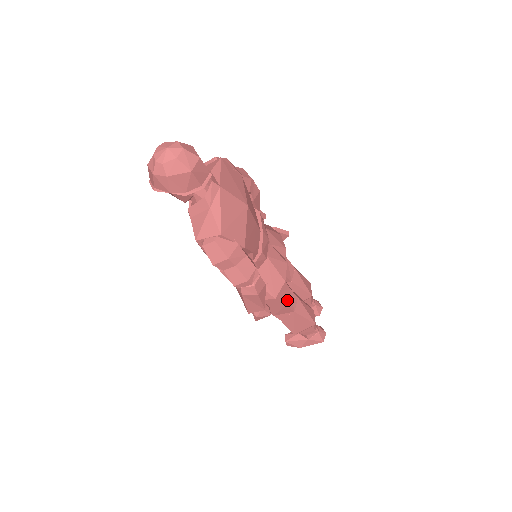
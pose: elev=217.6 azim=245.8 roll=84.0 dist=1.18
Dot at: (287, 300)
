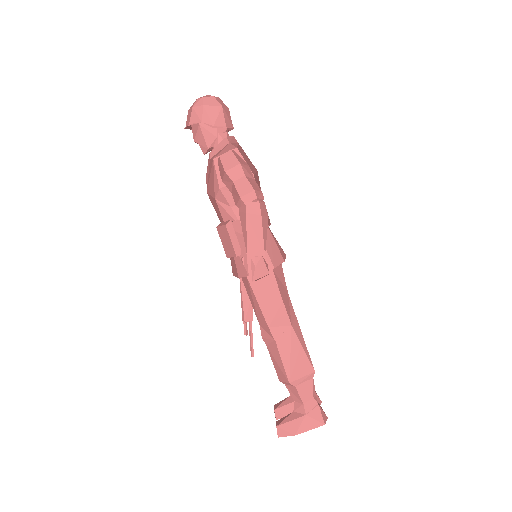
Dot at: (285, 299)
